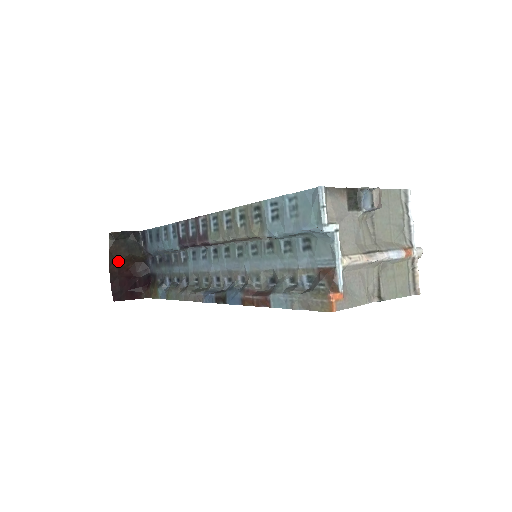
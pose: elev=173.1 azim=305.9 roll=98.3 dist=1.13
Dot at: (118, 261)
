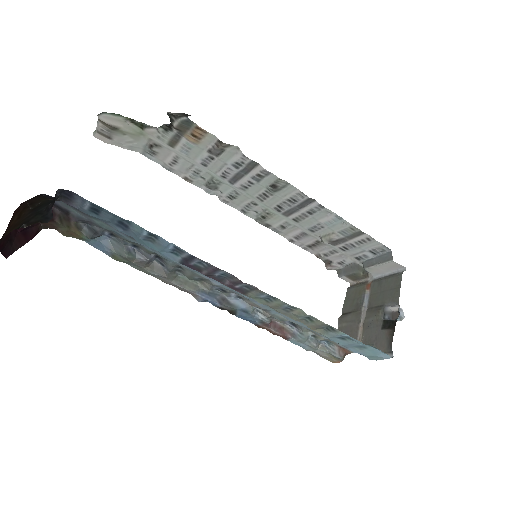
Dot at: (11, 225)
